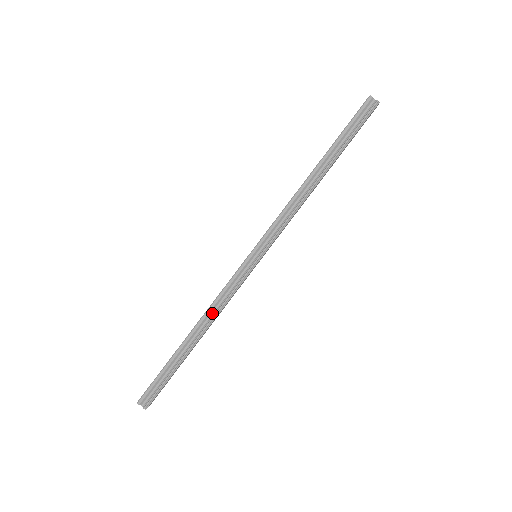
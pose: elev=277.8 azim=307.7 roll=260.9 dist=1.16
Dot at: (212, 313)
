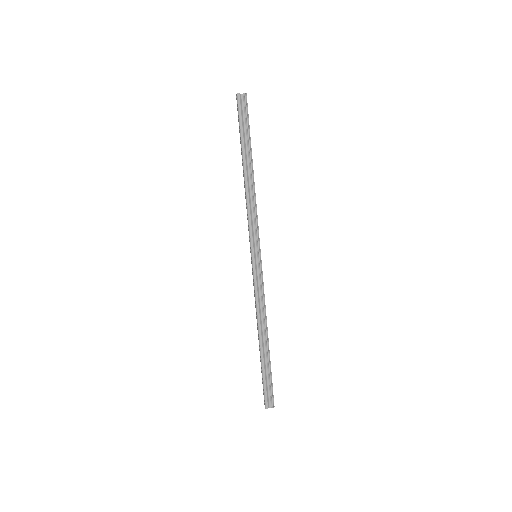
Dot at: (261, 315)
